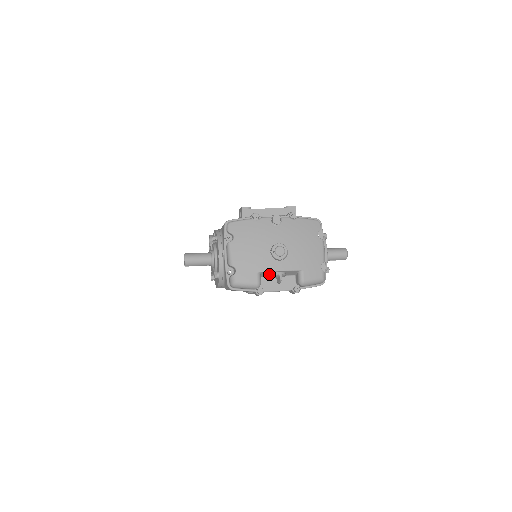
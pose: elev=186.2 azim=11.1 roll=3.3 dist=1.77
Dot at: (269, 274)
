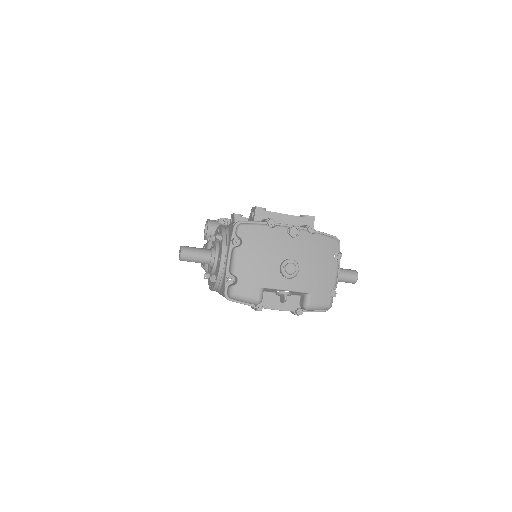
Dot at: (273, 290)
